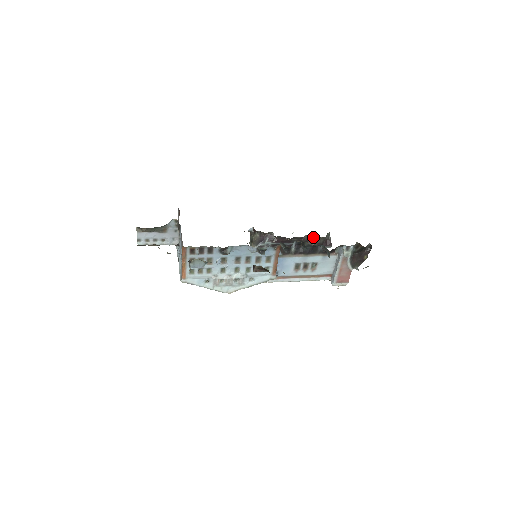
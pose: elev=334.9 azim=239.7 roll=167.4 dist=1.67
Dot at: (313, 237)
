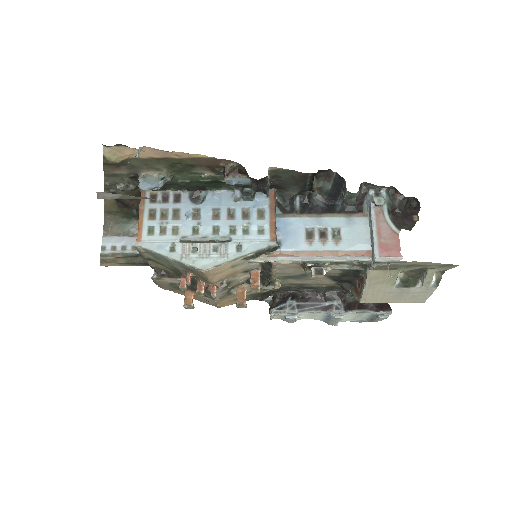
Dot at: occluded
